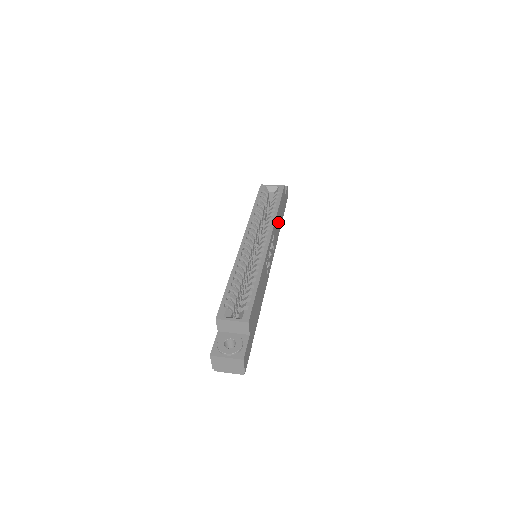
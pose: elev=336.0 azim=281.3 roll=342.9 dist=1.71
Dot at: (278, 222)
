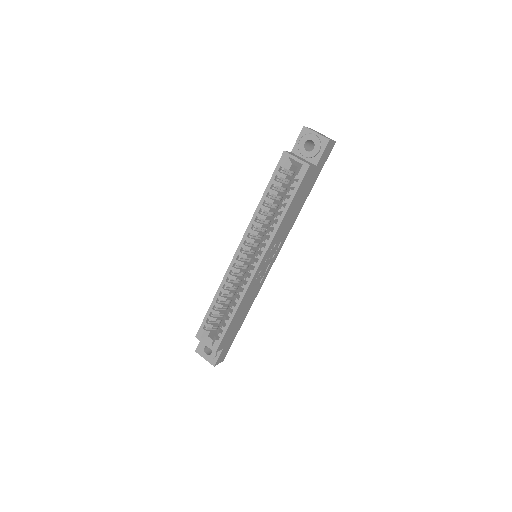
Dot at: (292, 214)
